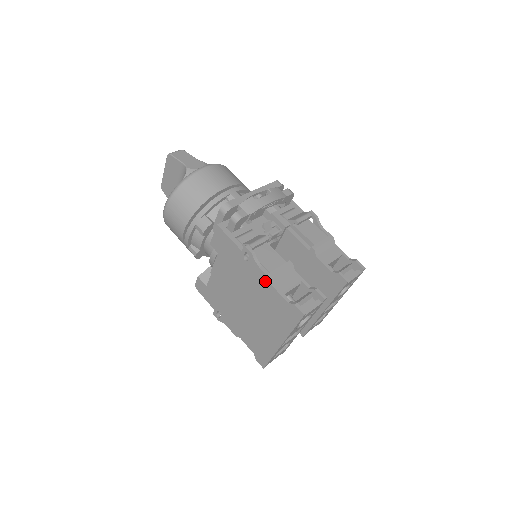
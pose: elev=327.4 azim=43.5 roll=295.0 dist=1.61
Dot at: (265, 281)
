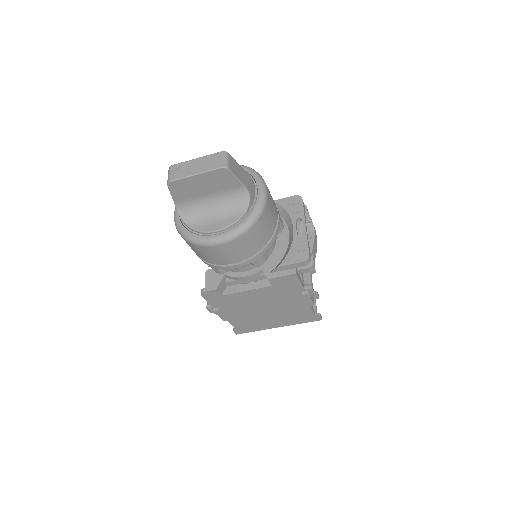
Dot at: (307, 305)
